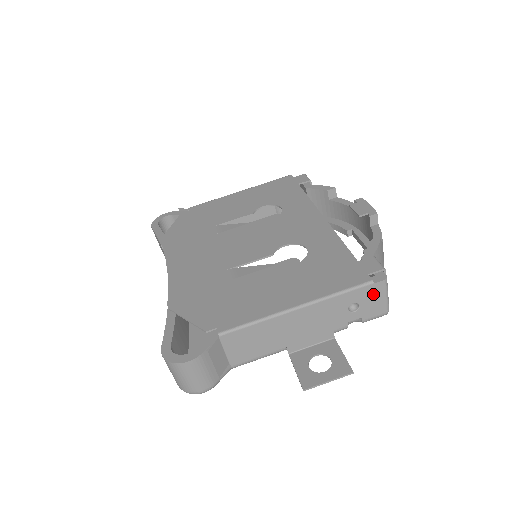
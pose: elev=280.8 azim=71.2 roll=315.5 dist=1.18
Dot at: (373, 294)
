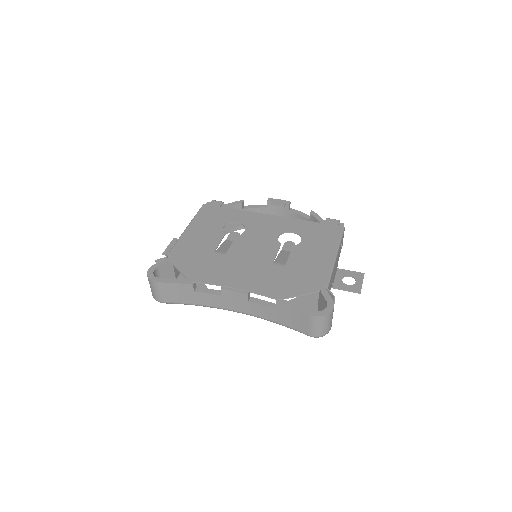
Dot at: occluded
